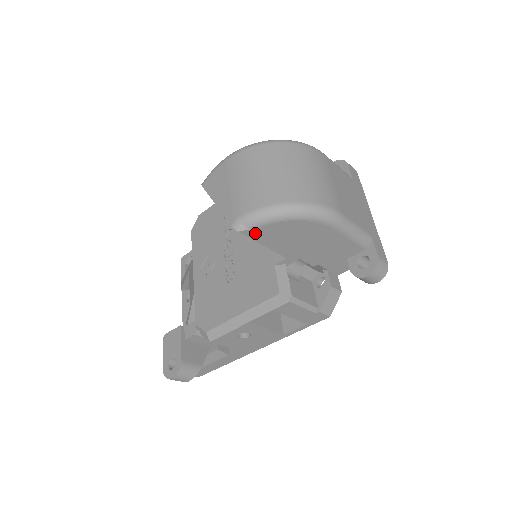
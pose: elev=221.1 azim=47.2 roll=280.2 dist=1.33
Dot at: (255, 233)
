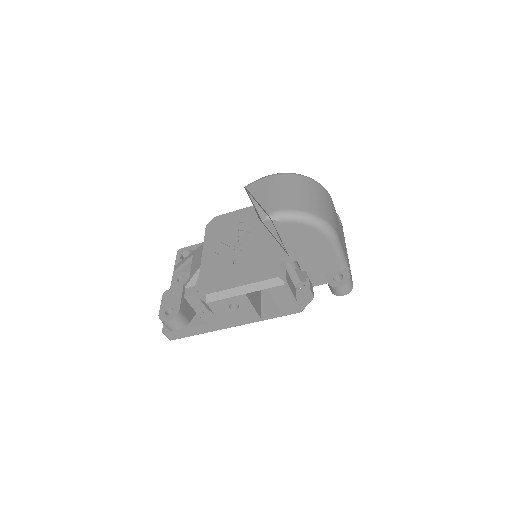
Dot at: (282, 226)
